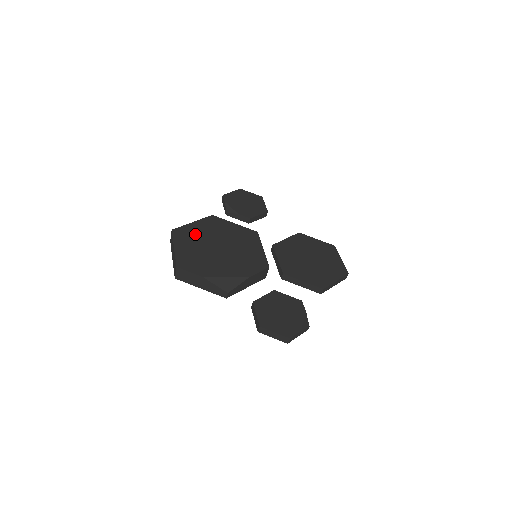
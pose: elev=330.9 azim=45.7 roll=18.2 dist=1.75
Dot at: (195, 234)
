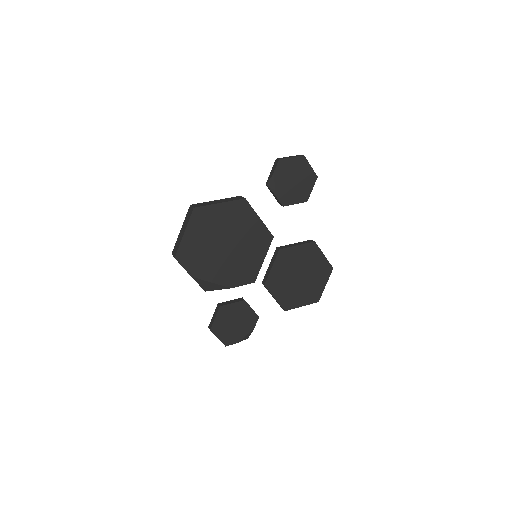
Dot at: (213, 221)
